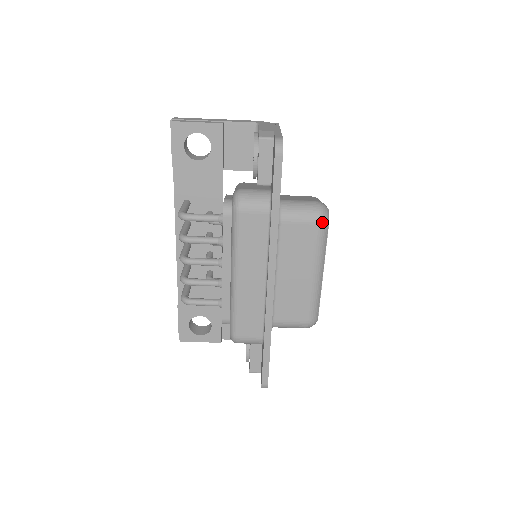
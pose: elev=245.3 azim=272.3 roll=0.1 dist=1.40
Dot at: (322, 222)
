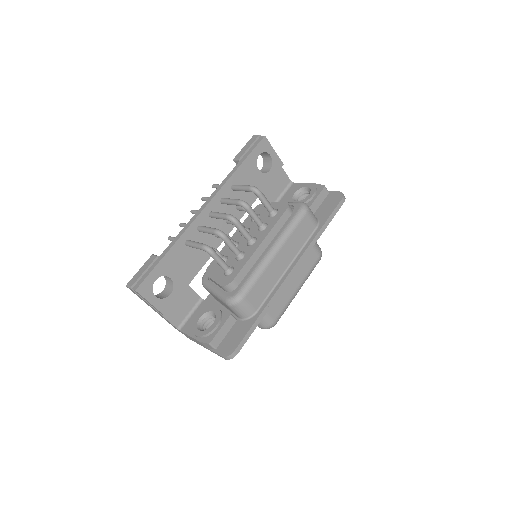
Dot at: occluded
